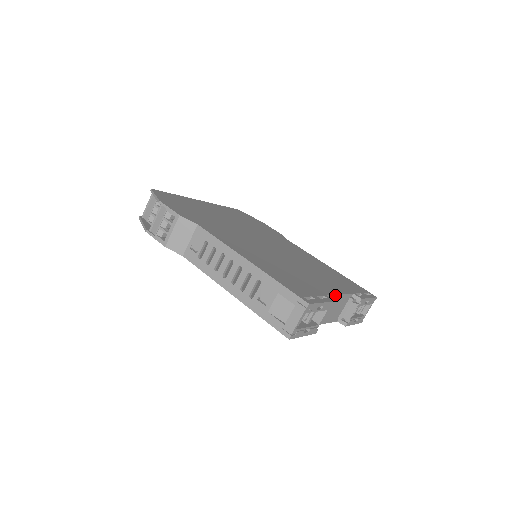
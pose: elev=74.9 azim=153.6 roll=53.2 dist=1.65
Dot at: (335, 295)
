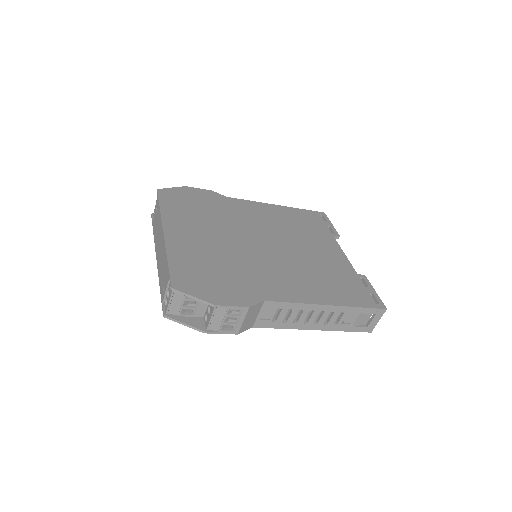
Dot at: (349, 261)
